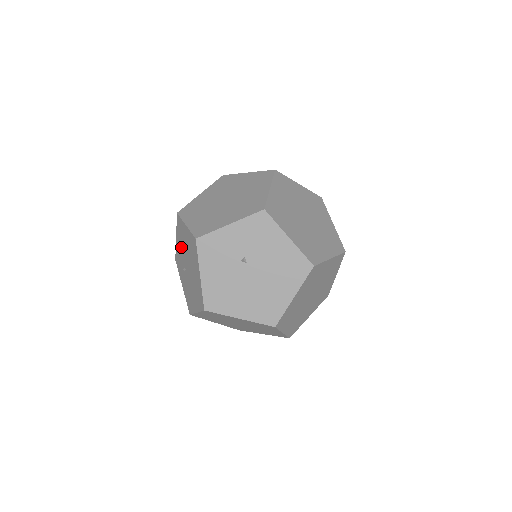
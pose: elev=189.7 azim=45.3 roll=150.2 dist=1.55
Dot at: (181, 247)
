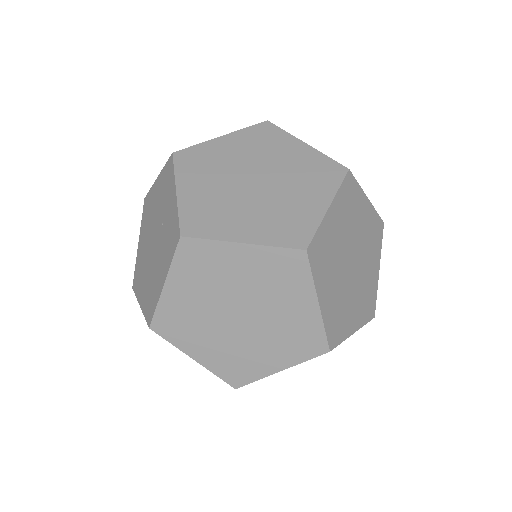
Dot at: occluded
